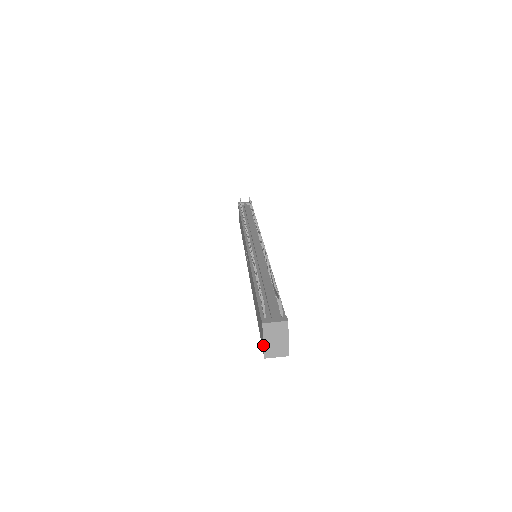
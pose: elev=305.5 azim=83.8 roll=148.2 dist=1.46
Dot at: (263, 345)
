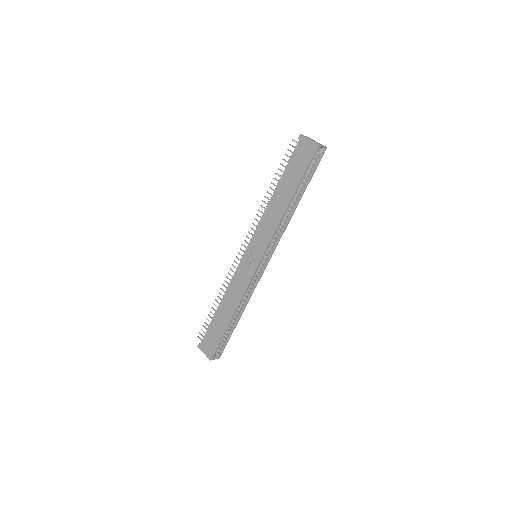
Dot at: (311, 141)
